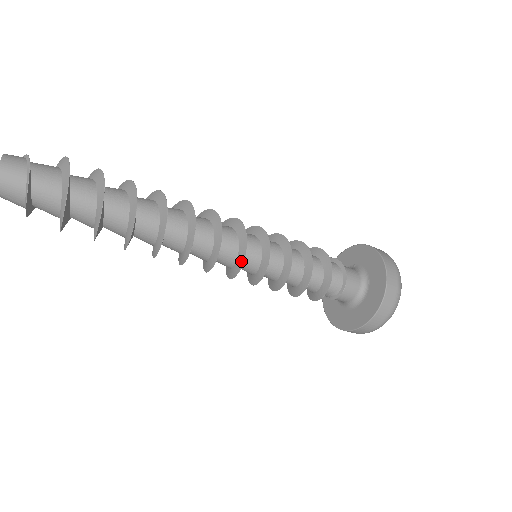
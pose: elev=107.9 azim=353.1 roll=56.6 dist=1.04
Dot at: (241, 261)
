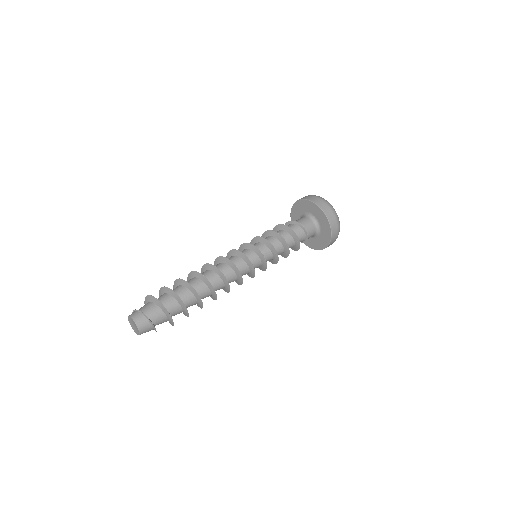
Dot at: (253, 275)
